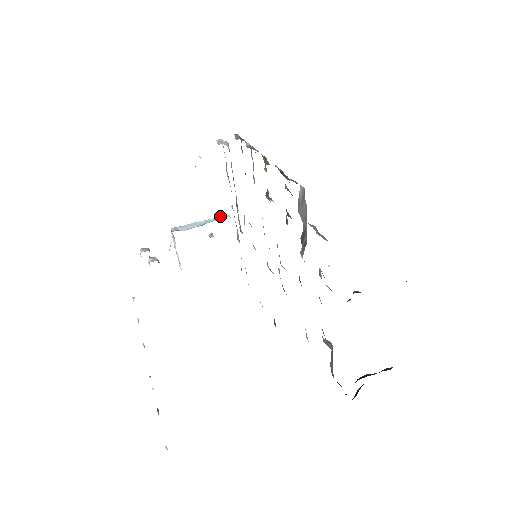
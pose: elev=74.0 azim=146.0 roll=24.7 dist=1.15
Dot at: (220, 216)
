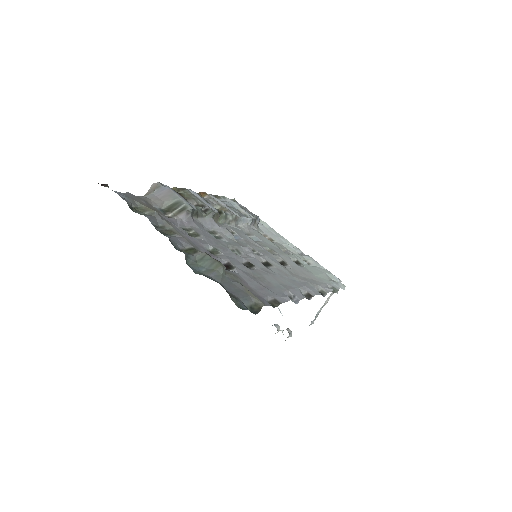
Dot at: occluded
